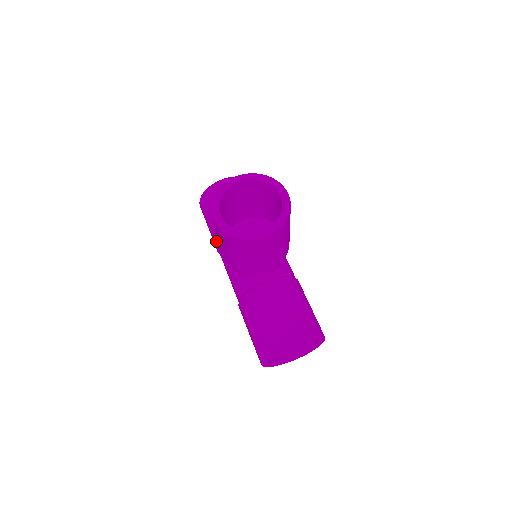
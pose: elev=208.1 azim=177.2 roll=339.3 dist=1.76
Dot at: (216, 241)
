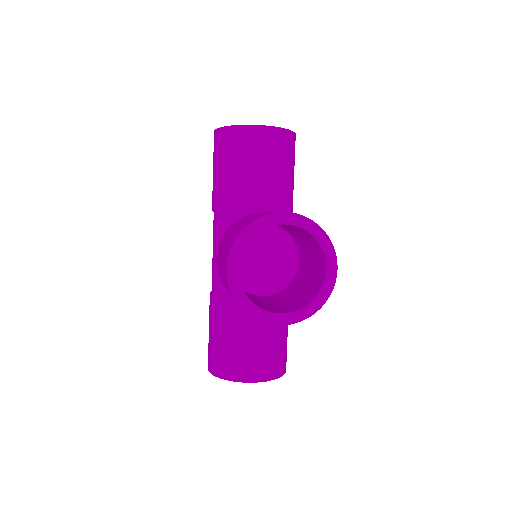
Dot at: (216, 204)
